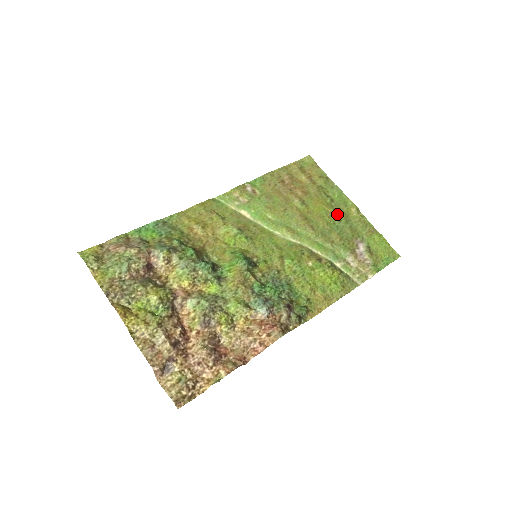
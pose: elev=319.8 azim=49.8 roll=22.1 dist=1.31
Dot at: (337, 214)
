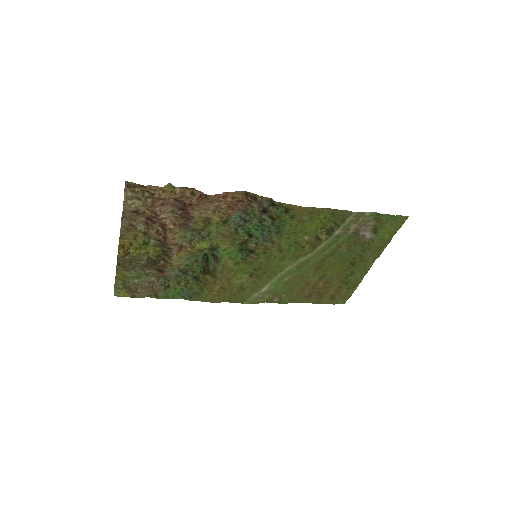
Dot at: (352, 262)
